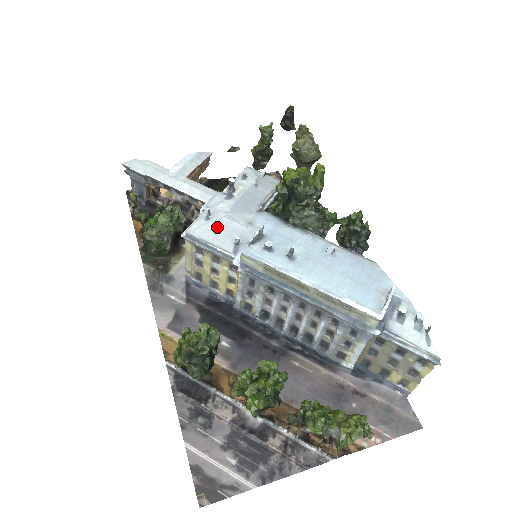
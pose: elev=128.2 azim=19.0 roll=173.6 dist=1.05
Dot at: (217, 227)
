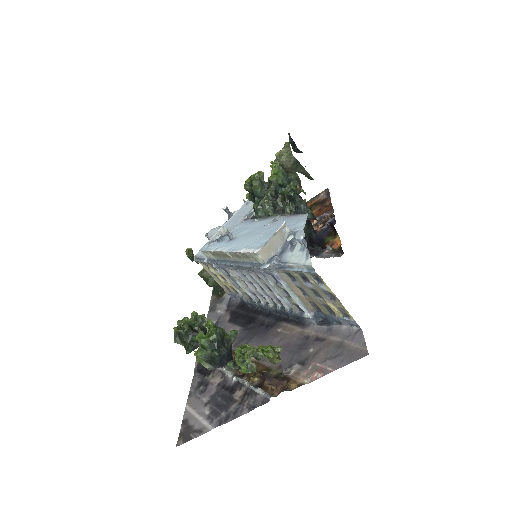
Dot at: occluded
